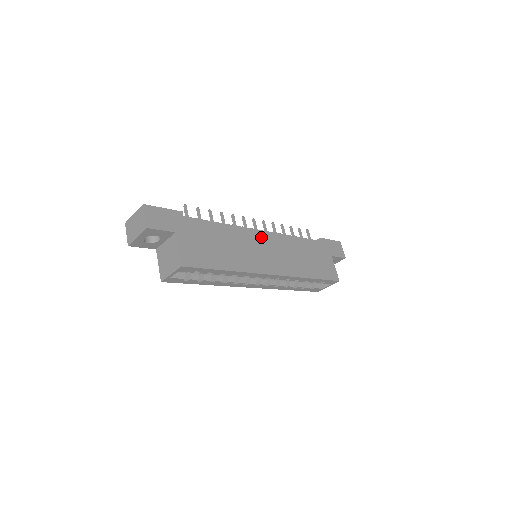
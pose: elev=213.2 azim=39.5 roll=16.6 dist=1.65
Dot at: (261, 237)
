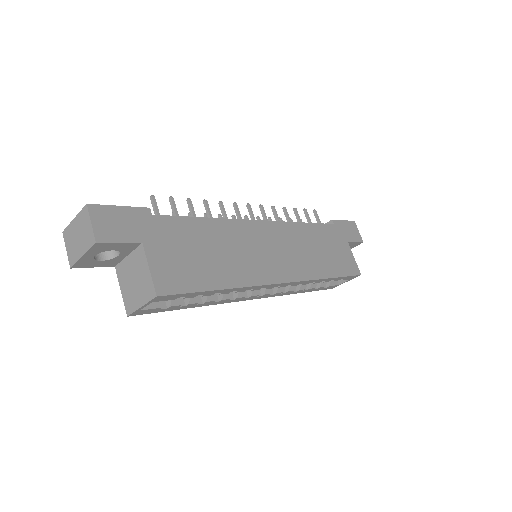
Dot at: (262, 230)
